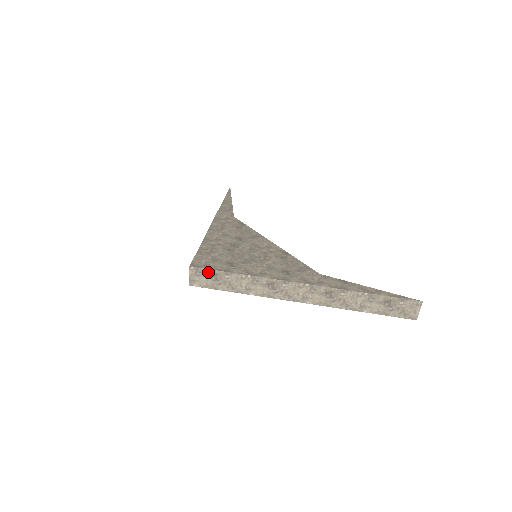
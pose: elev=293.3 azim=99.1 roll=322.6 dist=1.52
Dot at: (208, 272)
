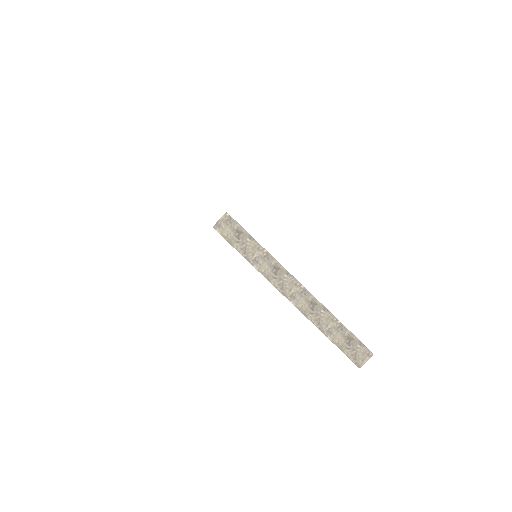
Dot at: (237, 226)
